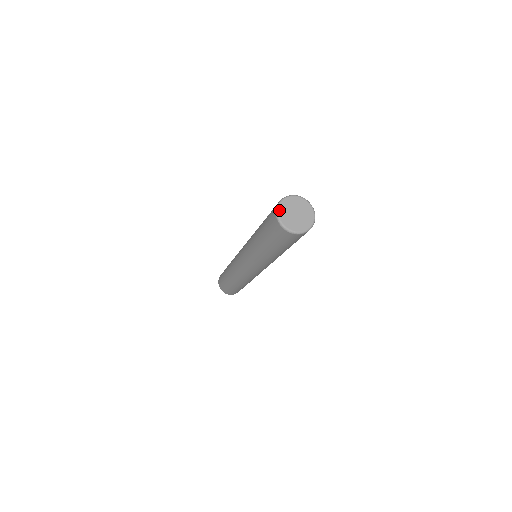
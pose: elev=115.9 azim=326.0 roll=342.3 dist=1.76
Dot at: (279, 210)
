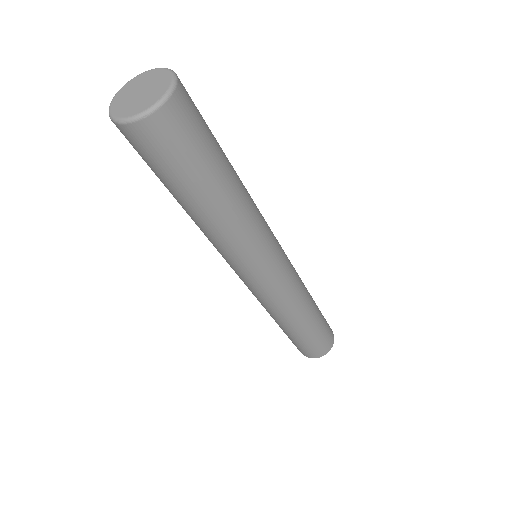
Dot at: (117, 94)
